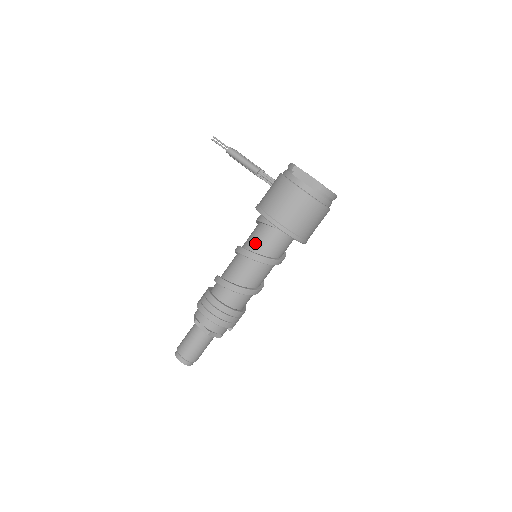
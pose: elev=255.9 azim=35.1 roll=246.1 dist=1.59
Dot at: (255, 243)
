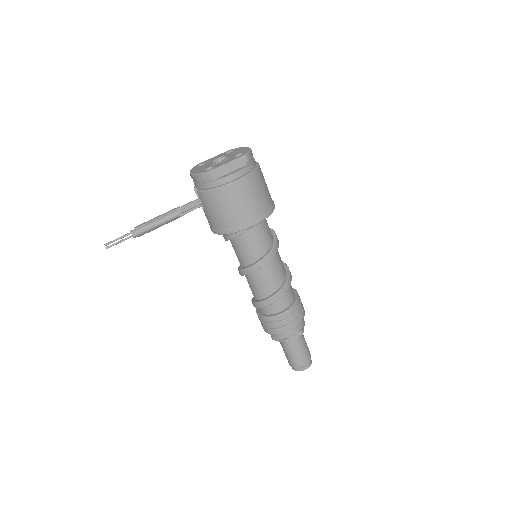
Dot at: (255, 251)
